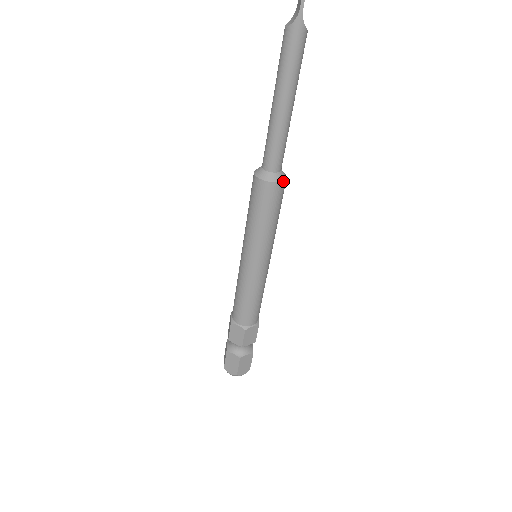
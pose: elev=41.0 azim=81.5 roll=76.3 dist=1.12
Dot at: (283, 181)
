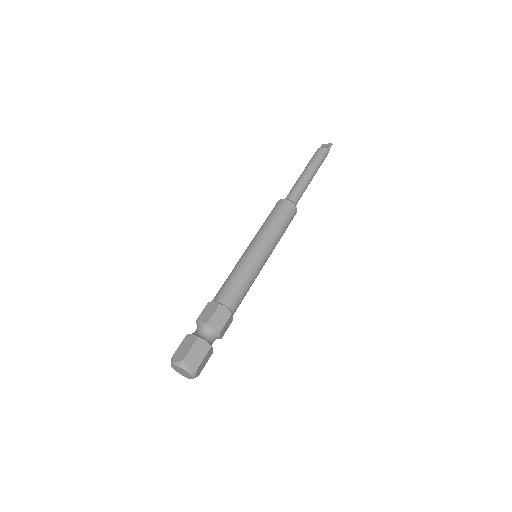
Dot at: occluded
